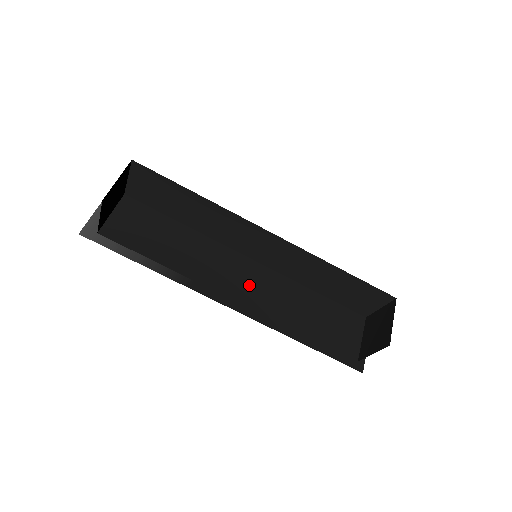
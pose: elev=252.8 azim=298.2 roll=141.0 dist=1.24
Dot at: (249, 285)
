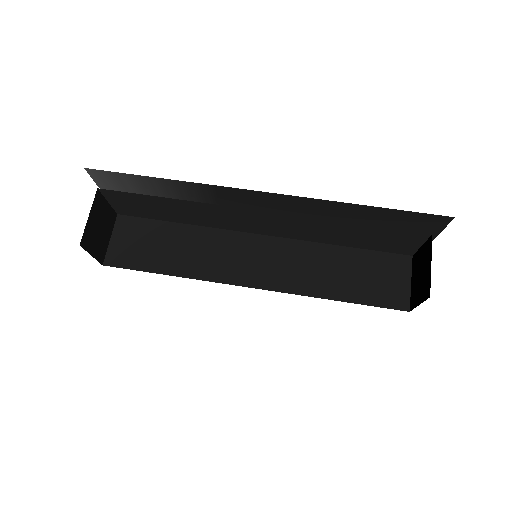
Dot at: occluded
